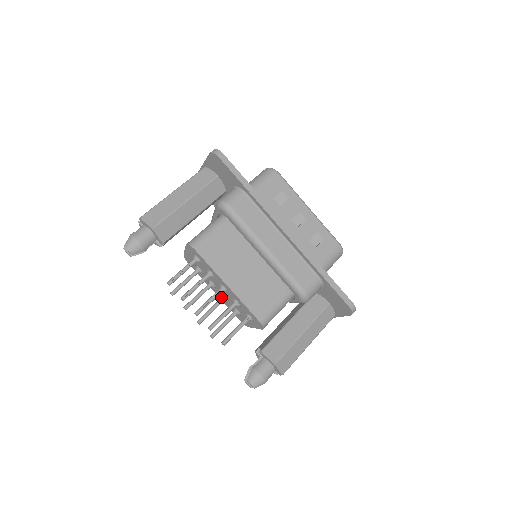
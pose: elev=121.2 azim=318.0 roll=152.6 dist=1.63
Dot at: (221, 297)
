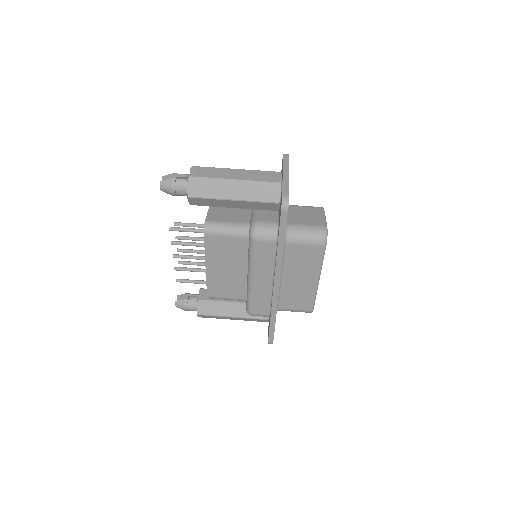
Dot at: occluded
